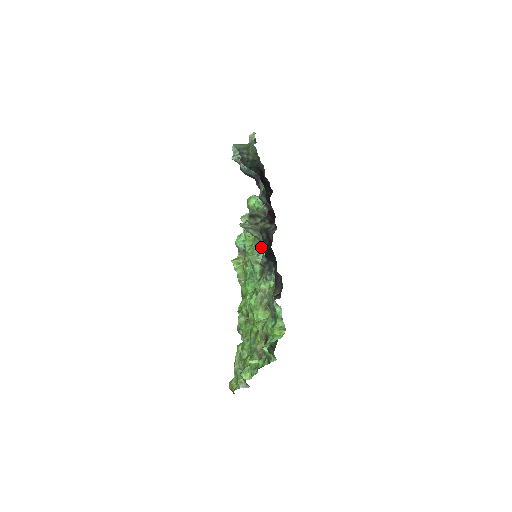
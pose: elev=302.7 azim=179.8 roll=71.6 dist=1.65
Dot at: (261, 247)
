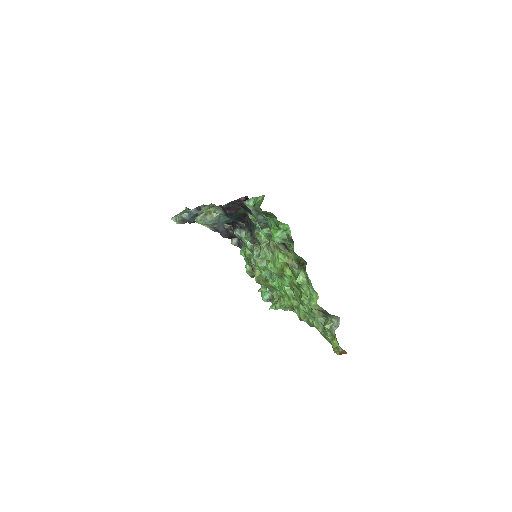
Dot at: (256, 251)
